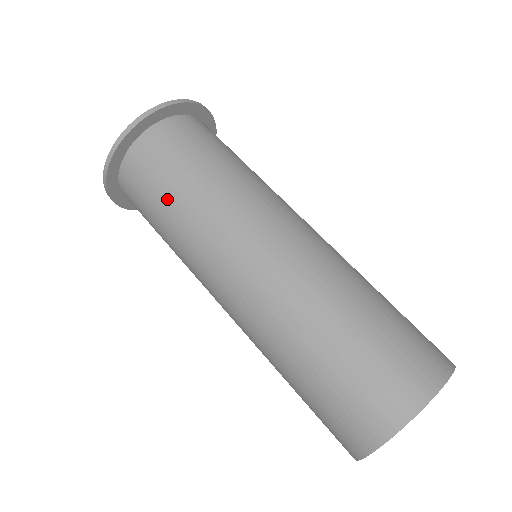
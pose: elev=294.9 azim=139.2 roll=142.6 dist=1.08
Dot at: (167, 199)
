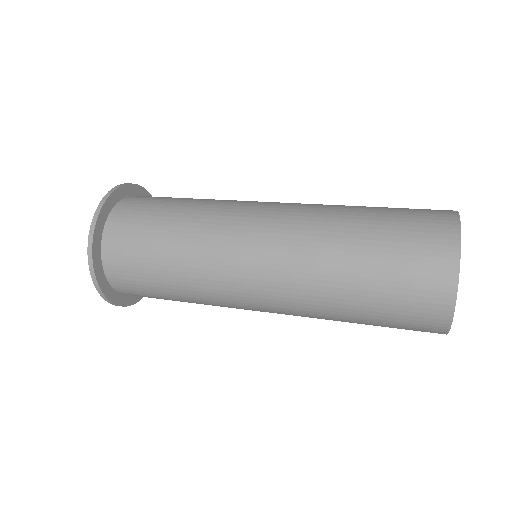
Dot at: (160, 247)
